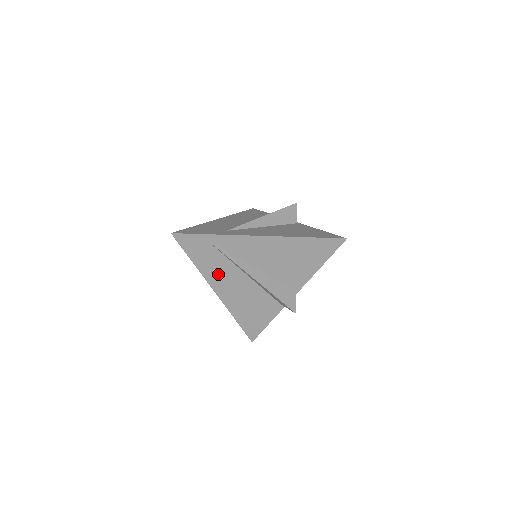
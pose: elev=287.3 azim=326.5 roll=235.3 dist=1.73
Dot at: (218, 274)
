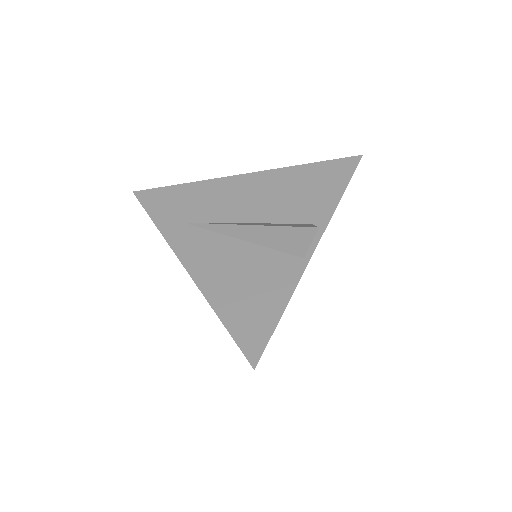
Dot at: occluded
